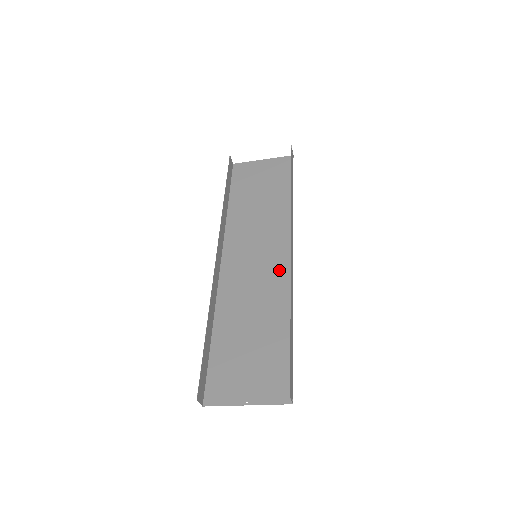
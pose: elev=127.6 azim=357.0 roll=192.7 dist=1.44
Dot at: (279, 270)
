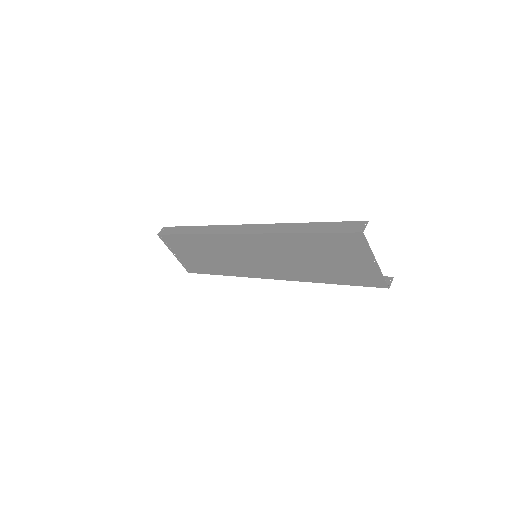
Dot at: (277, 272)
